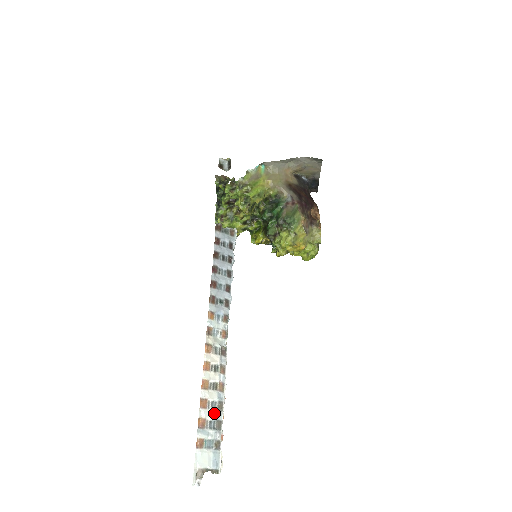
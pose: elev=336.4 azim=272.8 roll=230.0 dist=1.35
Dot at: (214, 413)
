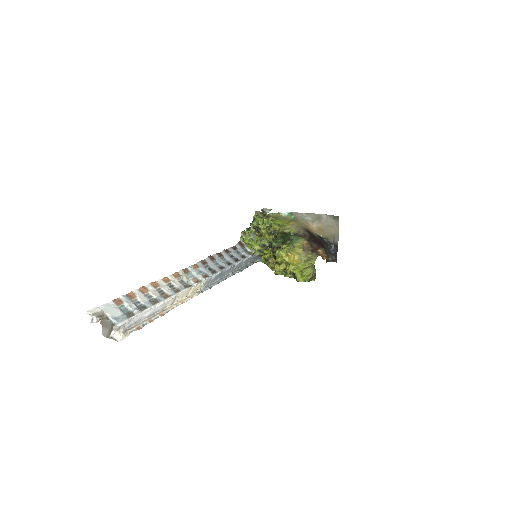
Dot at: (146, 301)
